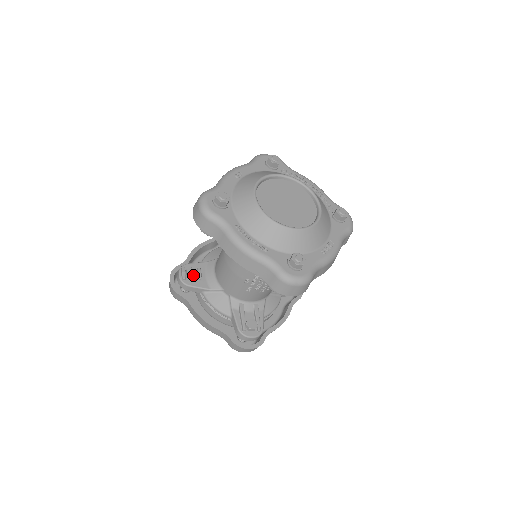
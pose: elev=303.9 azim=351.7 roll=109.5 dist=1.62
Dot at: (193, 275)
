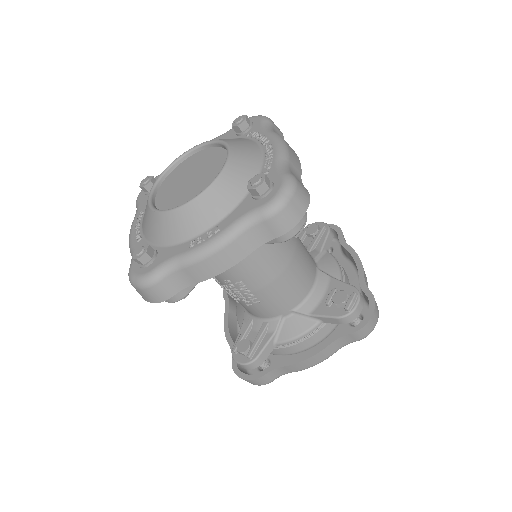
Dot at: occluded
